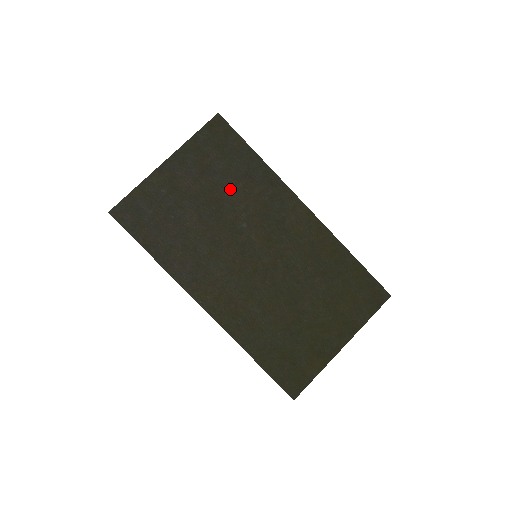
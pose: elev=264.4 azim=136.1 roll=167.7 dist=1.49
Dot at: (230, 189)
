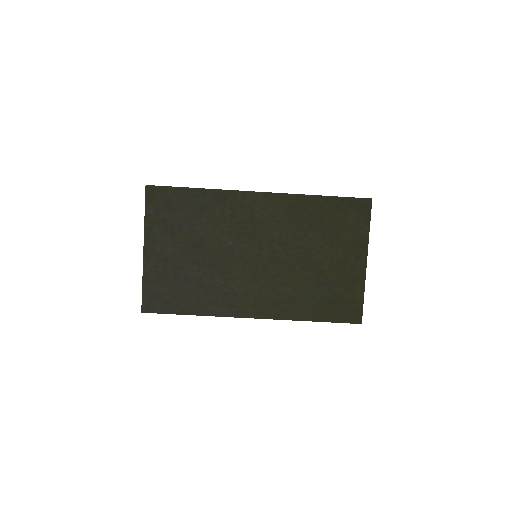
Dot at: (200, 228)
